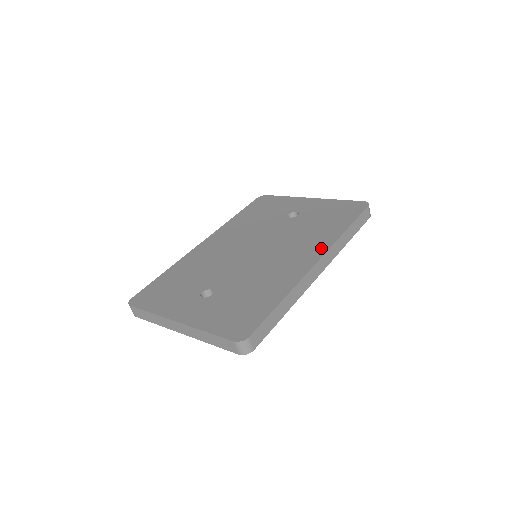
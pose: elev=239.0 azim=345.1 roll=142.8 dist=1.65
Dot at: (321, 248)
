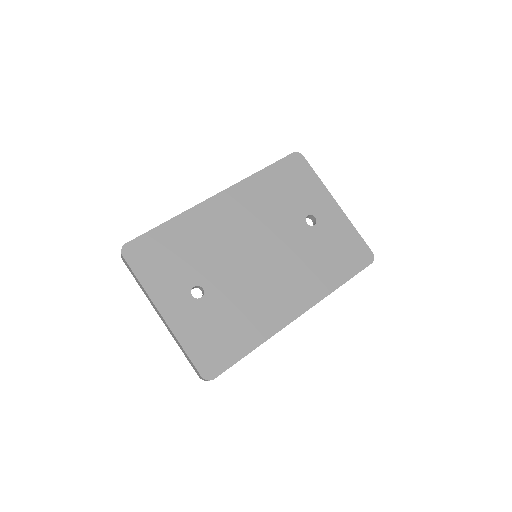
Dot at: (310, 299)
